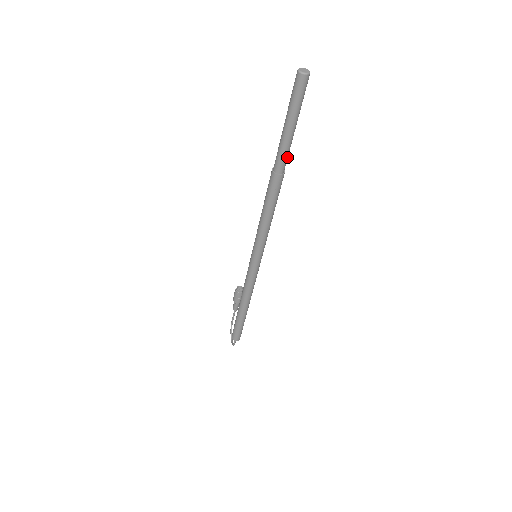
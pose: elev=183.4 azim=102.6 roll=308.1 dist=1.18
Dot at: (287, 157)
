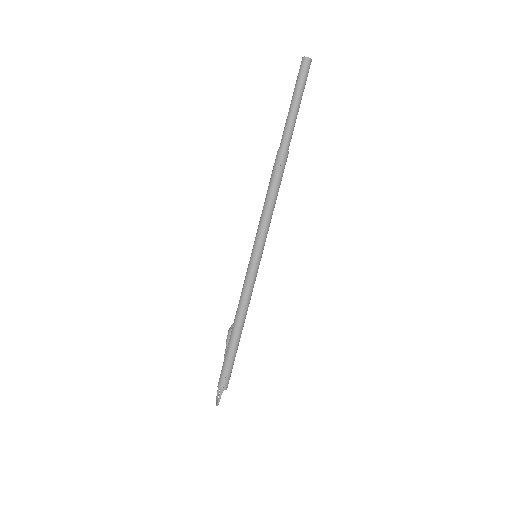
Dot at: (291, 135)
